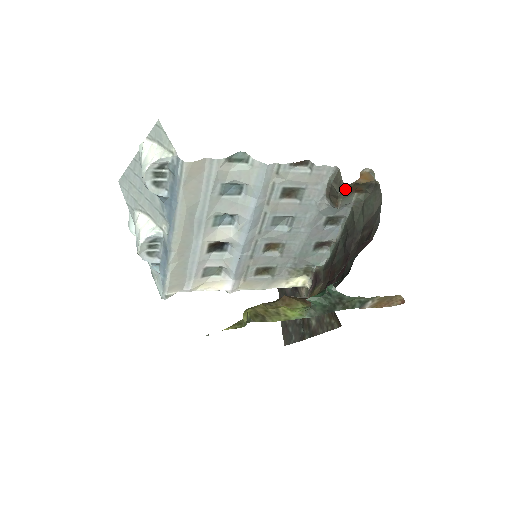
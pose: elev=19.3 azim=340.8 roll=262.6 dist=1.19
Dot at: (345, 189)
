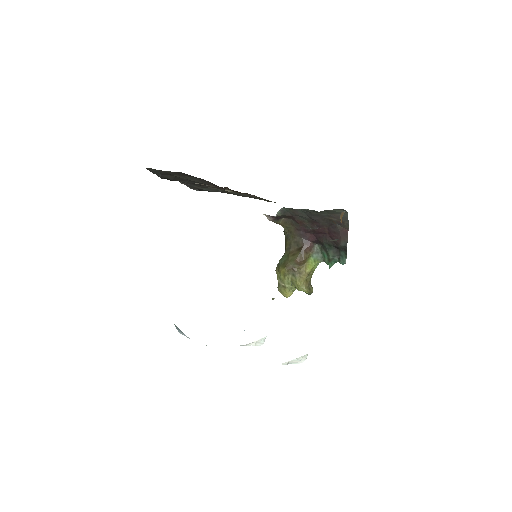
Dot at: occluded
